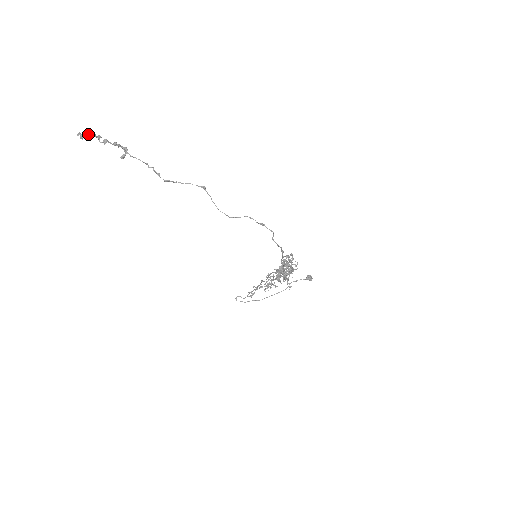
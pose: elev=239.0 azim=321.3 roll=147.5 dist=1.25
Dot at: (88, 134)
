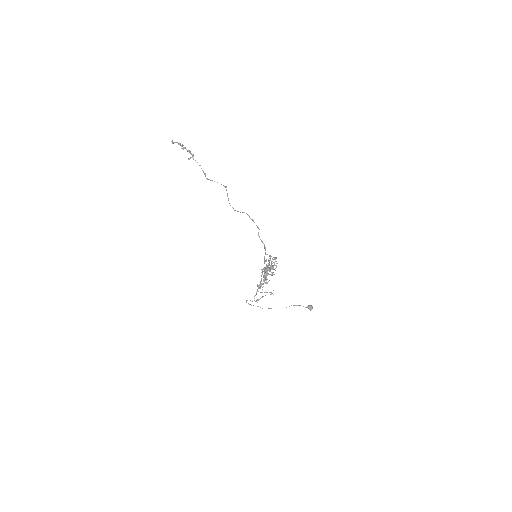
Dot at: (177, 142)
